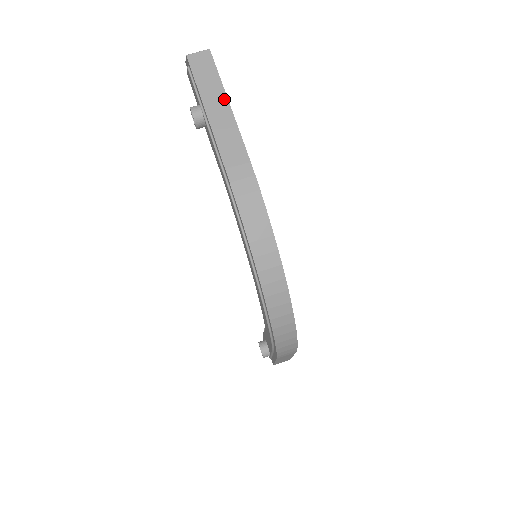
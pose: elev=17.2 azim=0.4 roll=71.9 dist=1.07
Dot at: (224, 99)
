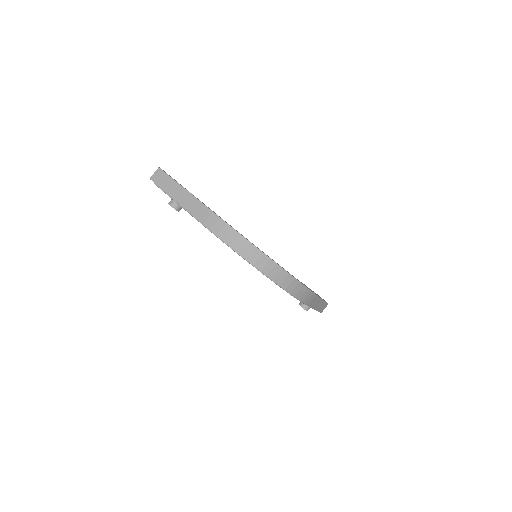
Dot at: (181, 189)
